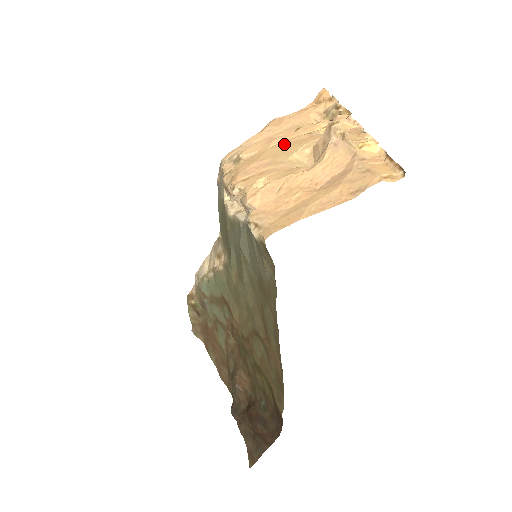
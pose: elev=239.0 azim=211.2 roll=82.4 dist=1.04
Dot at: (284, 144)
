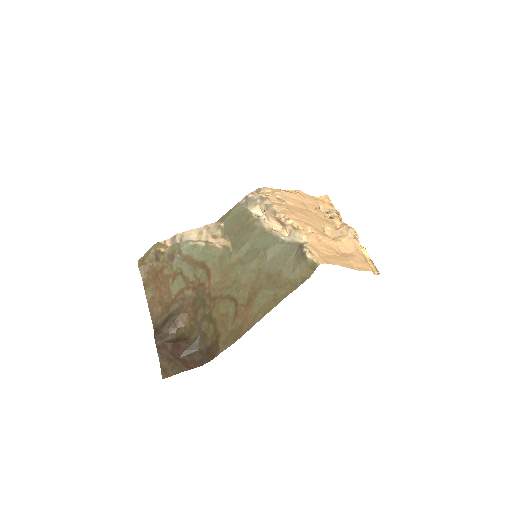
Dot at: (313, 213)
